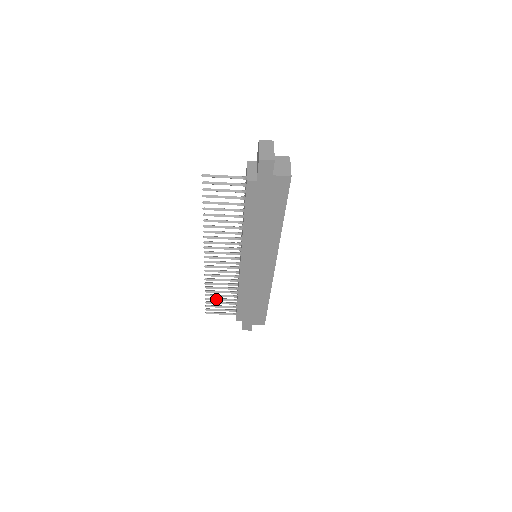
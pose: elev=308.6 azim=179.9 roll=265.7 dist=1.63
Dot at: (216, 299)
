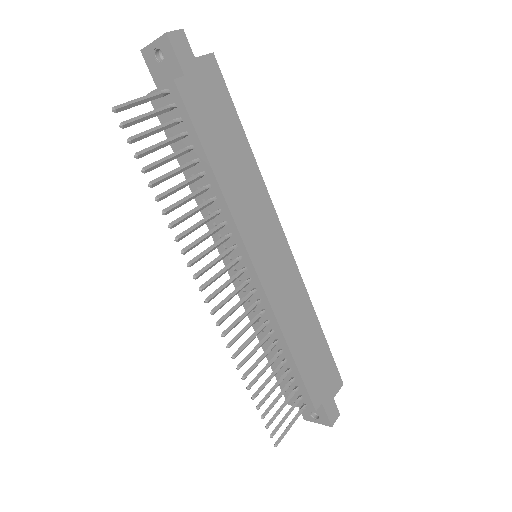
Dot at: (268, 393)
